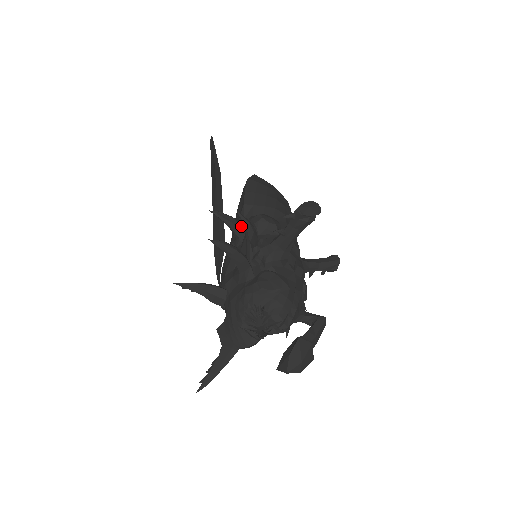
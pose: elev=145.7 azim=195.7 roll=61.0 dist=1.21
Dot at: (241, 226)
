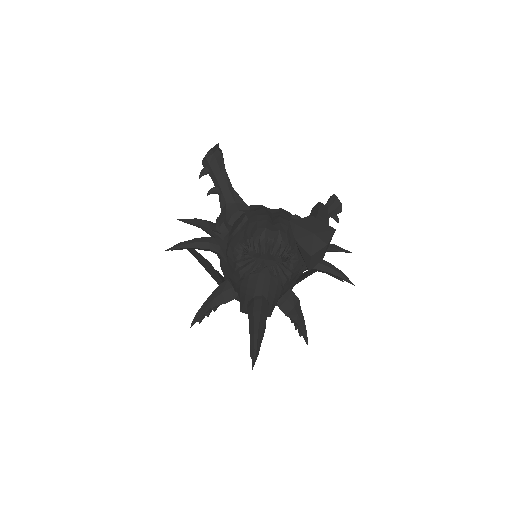
Dot at: occluded
